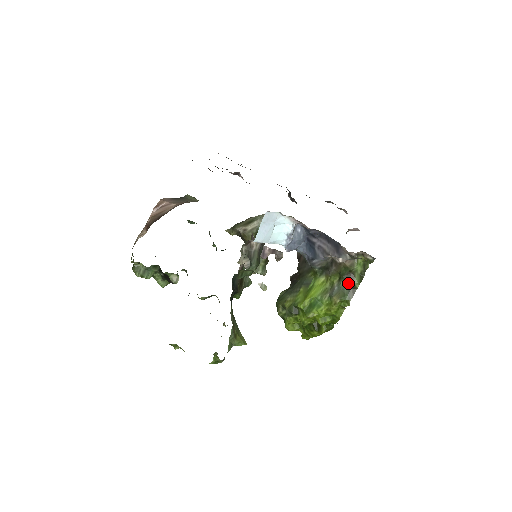
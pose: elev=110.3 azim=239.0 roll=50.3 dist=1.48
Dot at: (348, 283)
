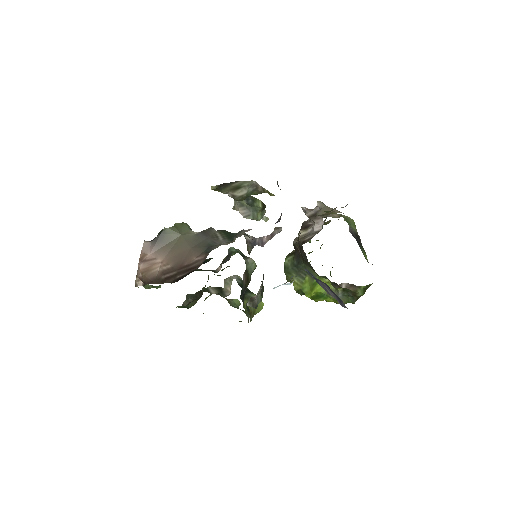
Dot at: (352, 296)
